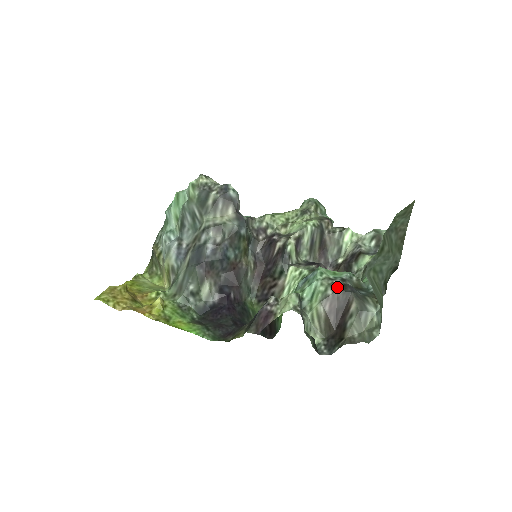
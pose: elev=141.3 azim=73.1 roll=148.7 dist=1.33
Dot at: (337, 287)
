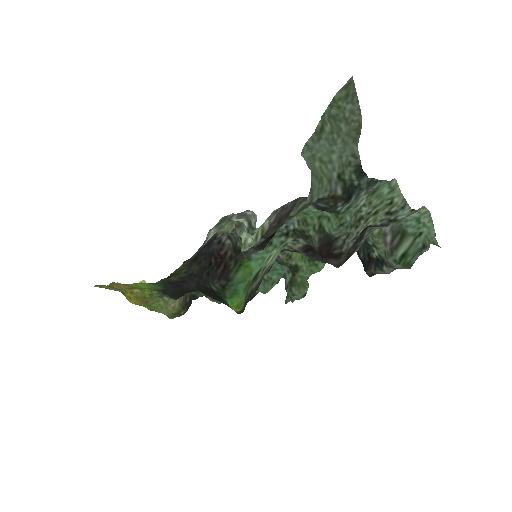
Dot at: (290, 202)
